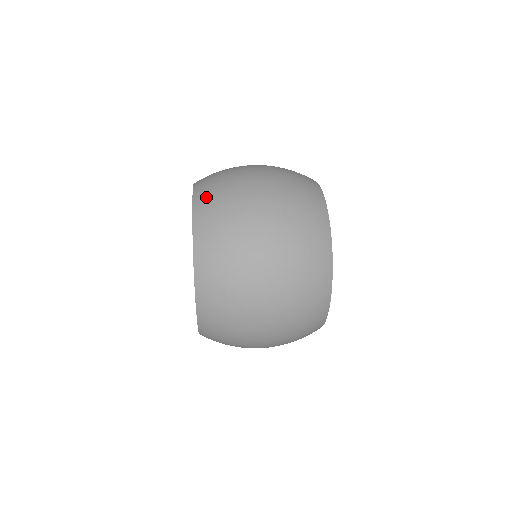
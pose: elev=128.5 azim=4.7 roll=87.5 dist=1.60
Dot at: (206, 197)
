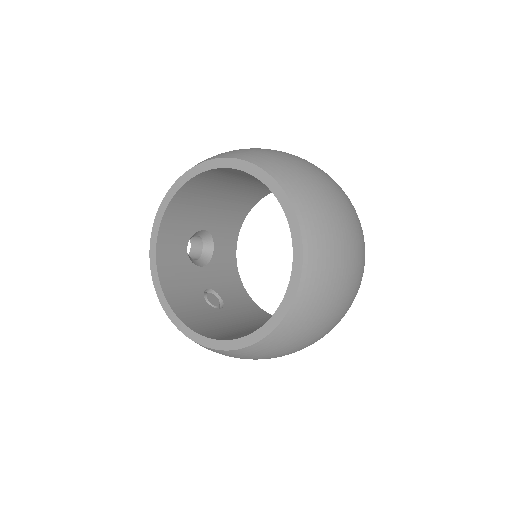
Dot at: (230, 152)
